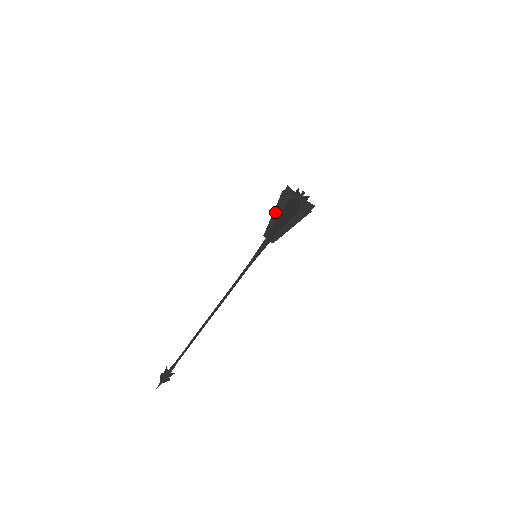
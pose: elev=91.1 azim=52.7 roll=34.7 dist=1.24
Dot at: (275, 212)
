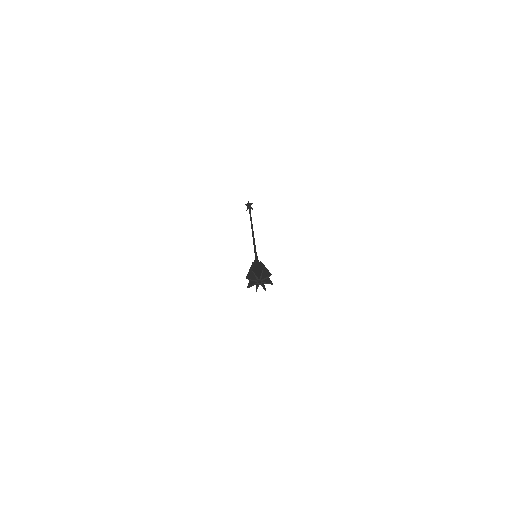
Dot at: (254, 266)
